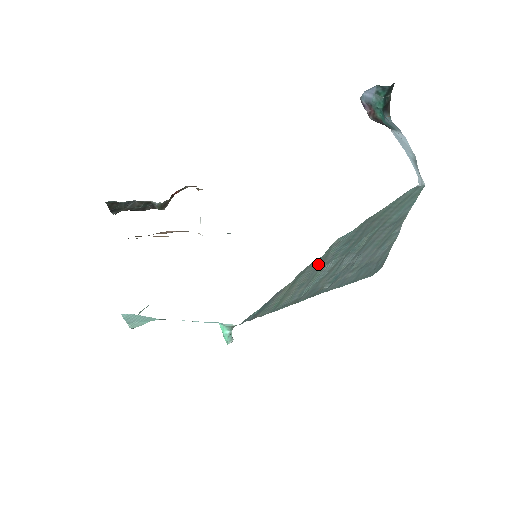
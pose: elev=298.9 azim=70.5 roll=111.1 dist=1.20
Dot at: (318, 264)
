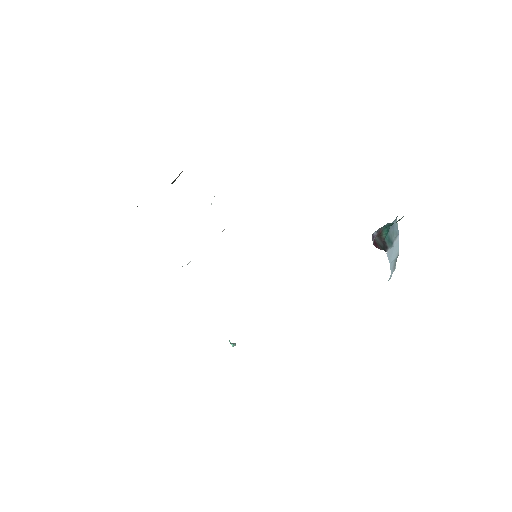
Dot at: occluded
